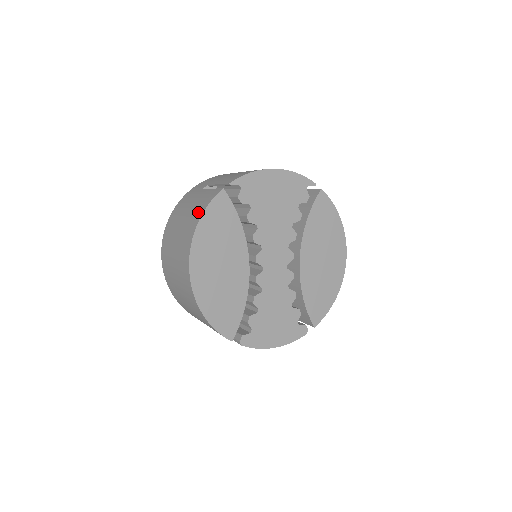
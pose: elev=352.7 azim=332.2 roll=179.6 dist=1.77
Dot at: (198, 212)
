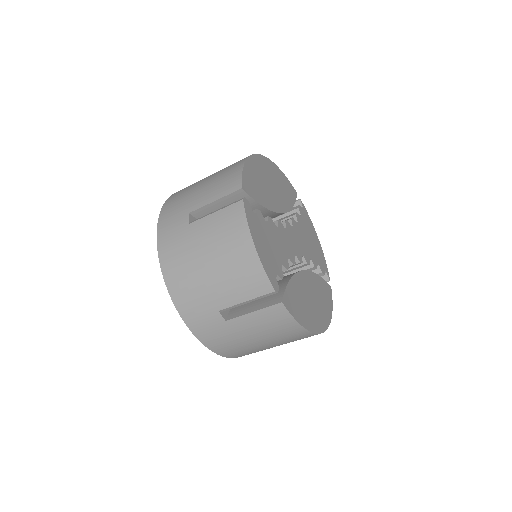
Dot at: occluded
